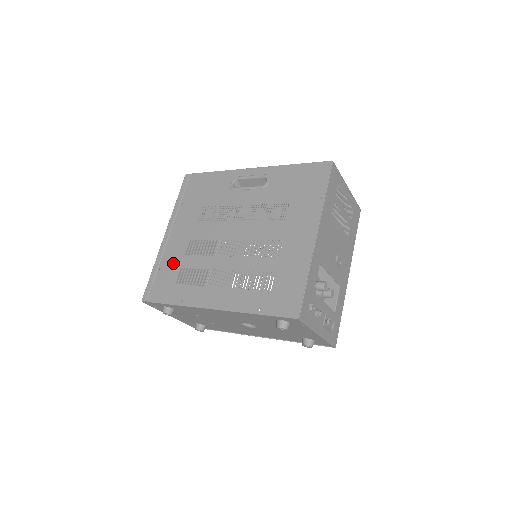
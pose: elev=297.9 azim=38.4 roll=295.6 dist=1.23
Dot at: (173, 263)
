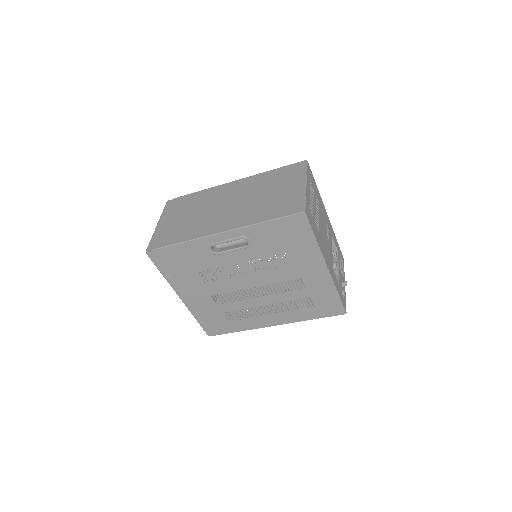
Dot at: (212, 312)
